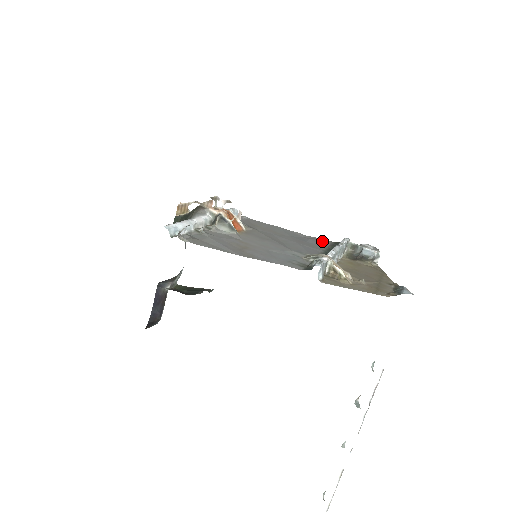
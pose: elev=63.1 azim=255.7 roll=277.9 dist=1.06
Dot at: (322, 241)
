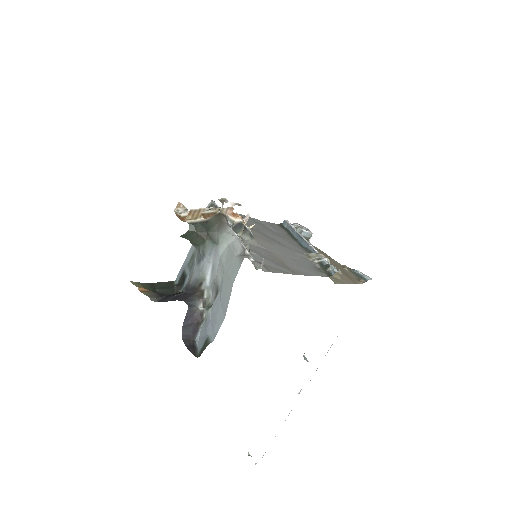
Dot at: (275, 226)
